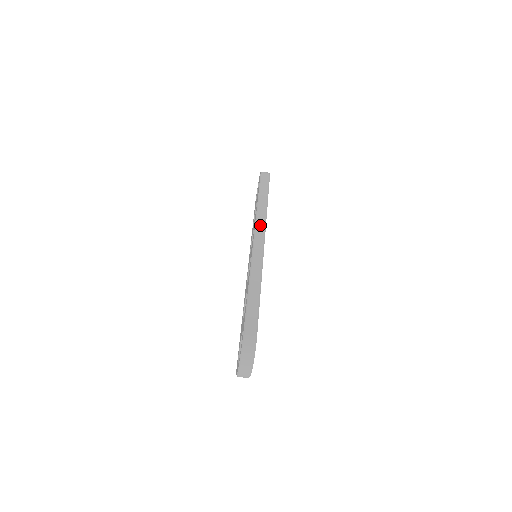
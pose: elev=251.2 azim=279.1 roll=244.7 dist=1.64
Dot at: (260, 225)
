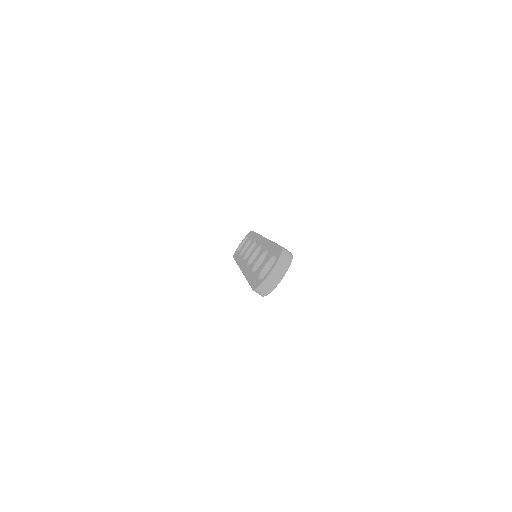
Dot at: occluded
